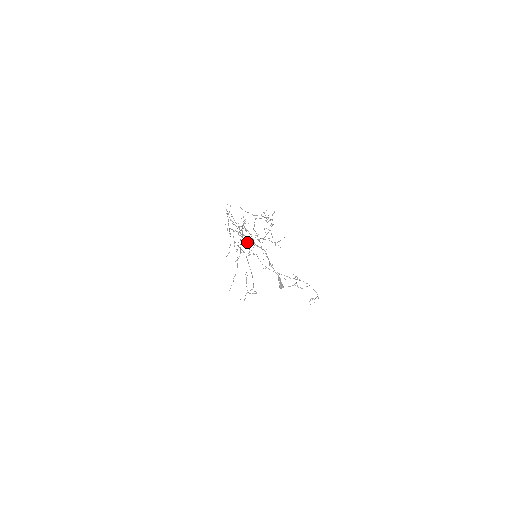
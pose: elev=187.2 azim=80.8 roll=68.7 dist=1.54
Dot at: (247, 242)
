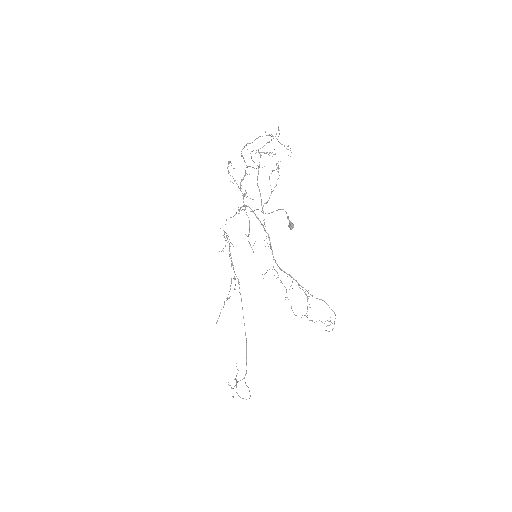
Dot at: occluded
